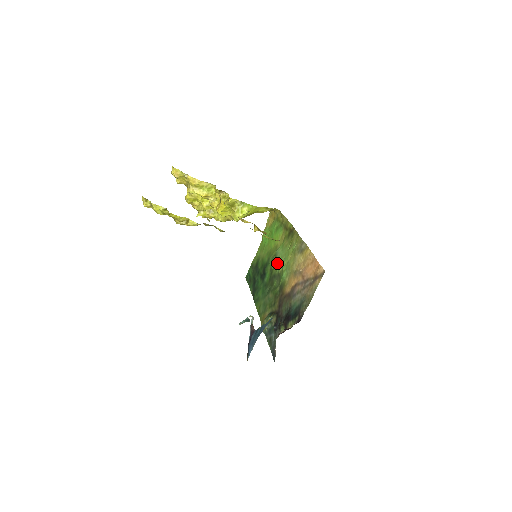
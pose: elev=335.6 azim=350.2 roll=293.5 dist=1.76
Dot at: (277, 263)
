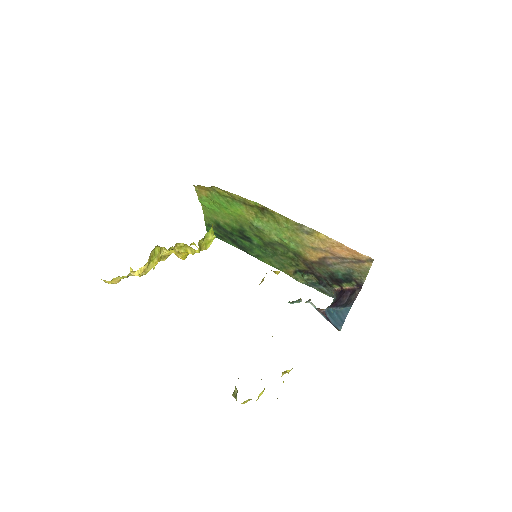
Dot at: (266, 235)
